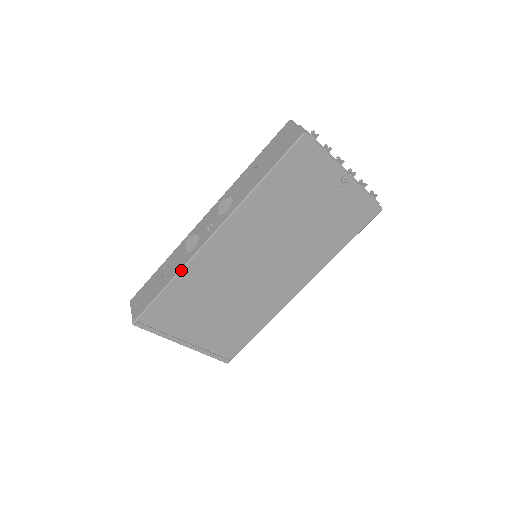
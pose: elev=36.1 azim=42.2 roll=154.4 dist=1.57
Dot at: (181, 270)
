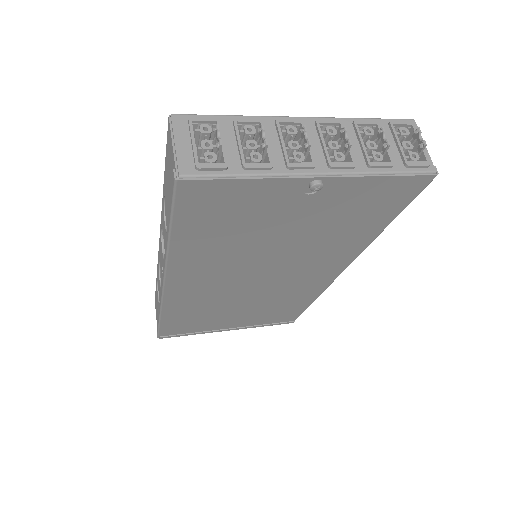
Dot at: (161, 310)
